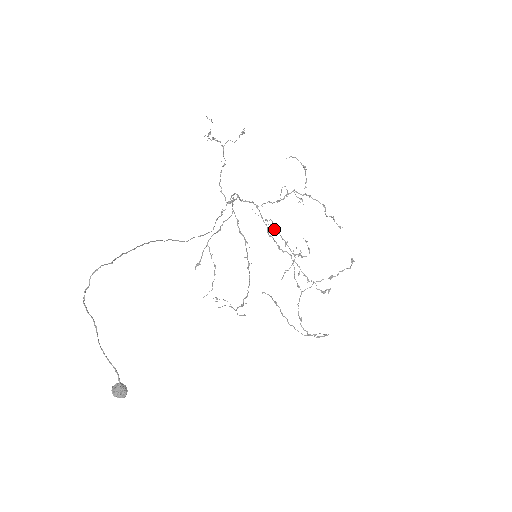
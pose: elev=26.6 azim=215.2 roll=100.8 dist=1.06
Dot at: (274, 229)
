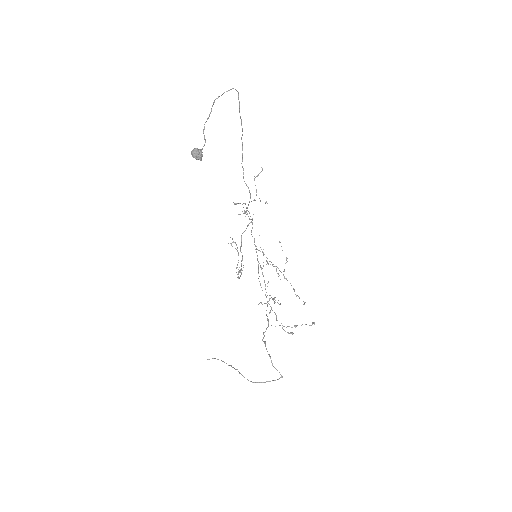
Dot at: occluded
